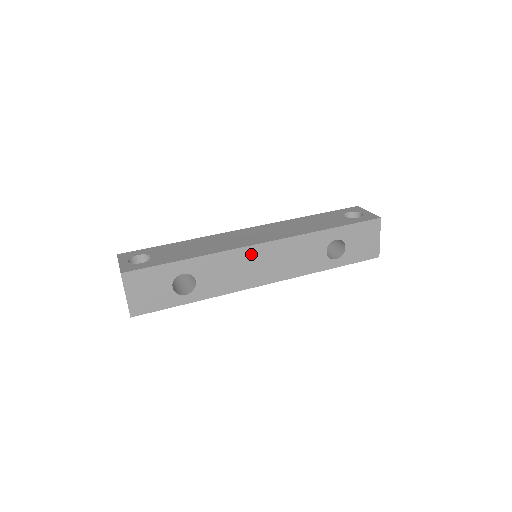
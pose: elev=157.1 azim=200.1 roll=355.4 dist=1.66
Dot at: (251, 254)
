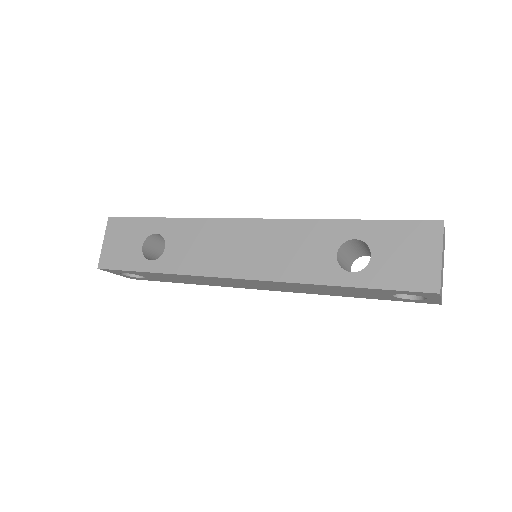
Dot at: (232, 230)
